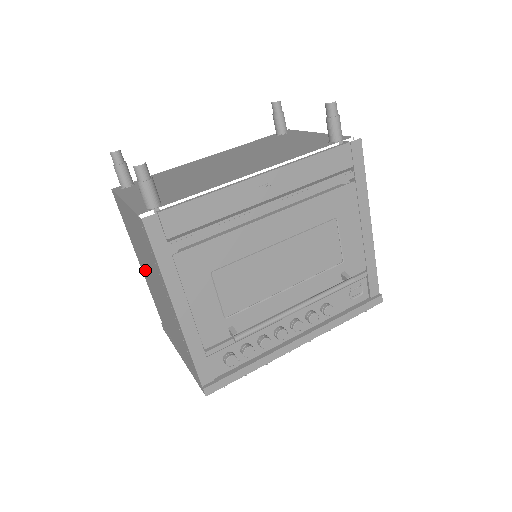
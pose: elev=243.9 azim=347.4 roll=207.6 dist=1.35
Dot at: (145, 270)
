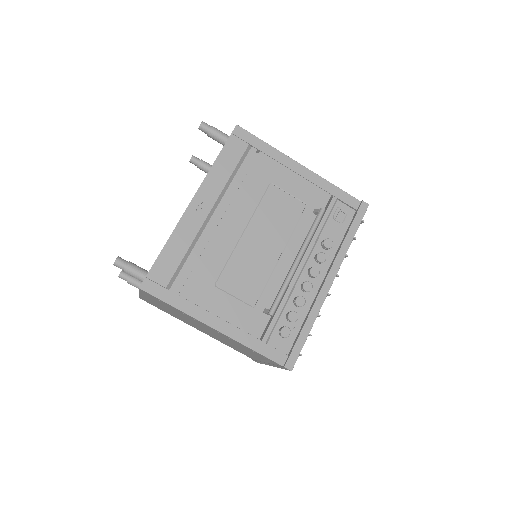
Dot at: (199, 328)
